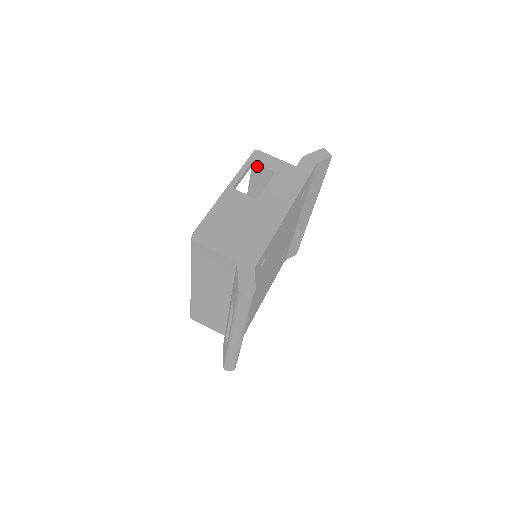
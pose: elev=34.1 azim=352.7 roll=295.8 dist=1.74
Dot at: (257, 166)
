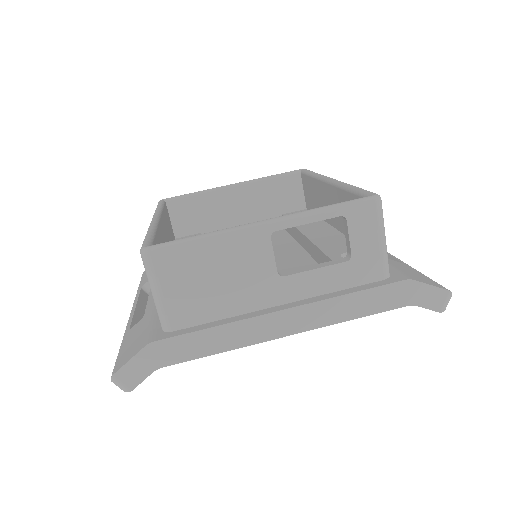
Dot at: (346, 224)
